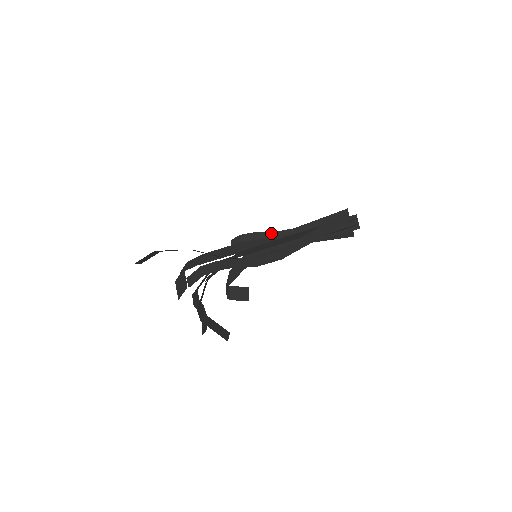
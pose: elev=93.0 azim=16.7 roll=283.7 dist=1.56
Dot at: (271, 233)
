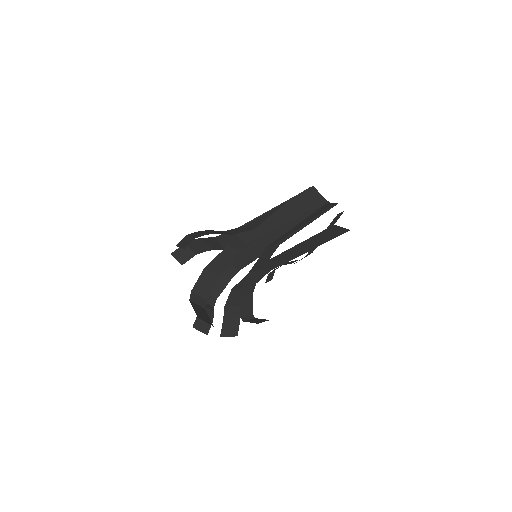
Dot at: (295, 261)
